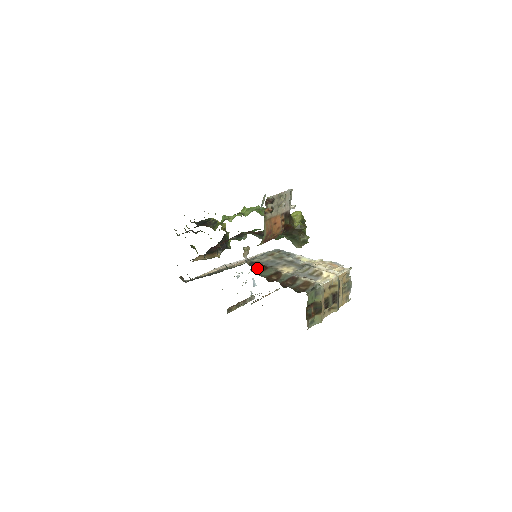
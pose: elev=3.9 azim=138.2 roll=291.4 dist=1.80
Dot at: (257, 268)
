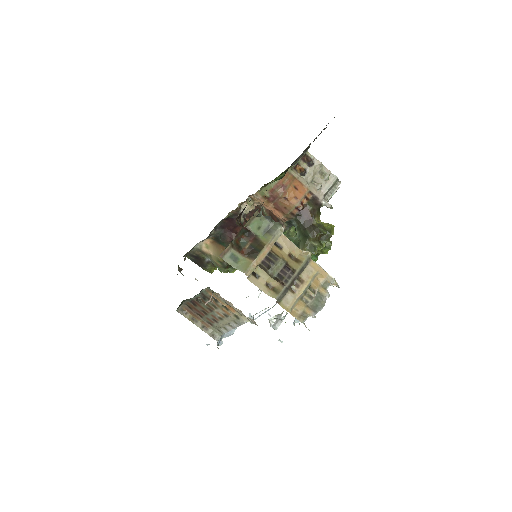
Dot at: occluded
